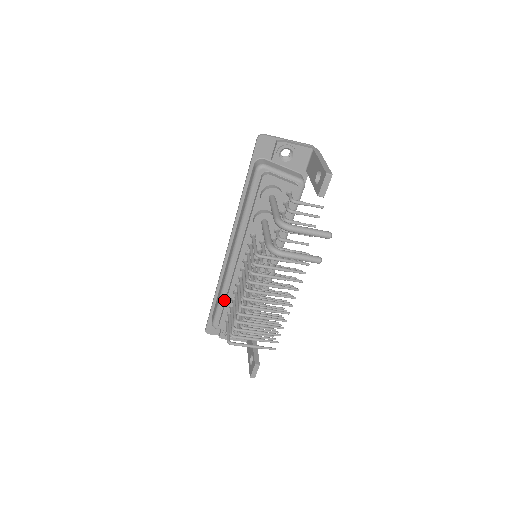
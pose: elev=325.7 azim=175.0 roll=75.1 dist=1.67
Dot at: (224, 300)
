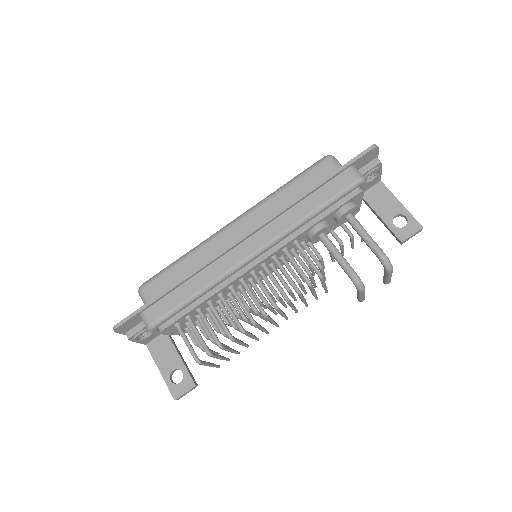
Dot at: (196, 299)
